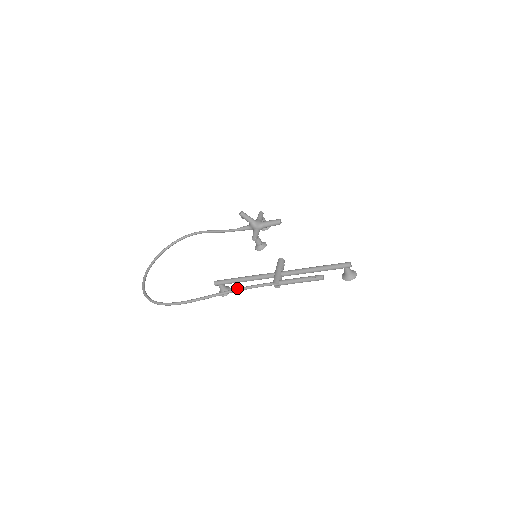
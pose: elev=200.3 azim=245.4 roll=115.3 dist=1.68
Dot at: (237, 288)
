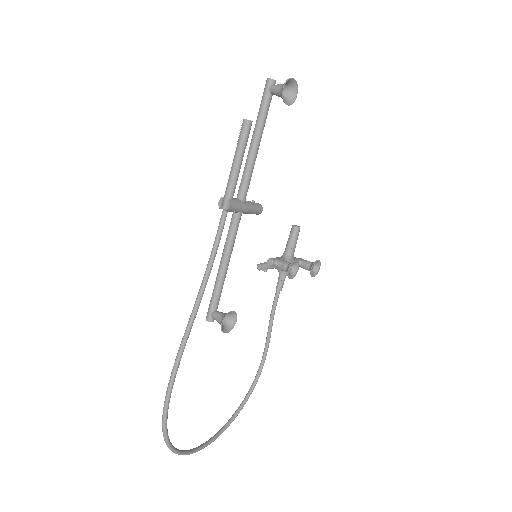
Dot at: (205, 274)
